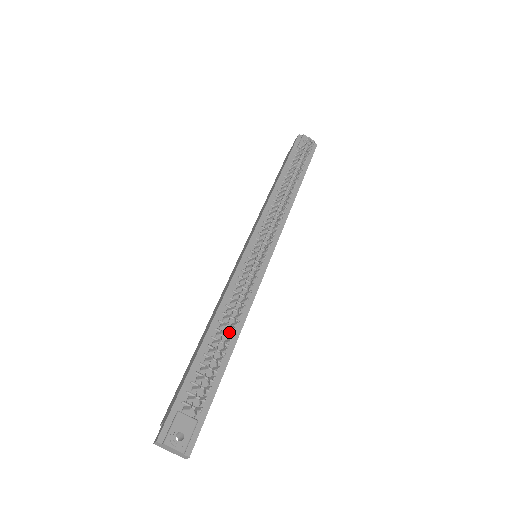
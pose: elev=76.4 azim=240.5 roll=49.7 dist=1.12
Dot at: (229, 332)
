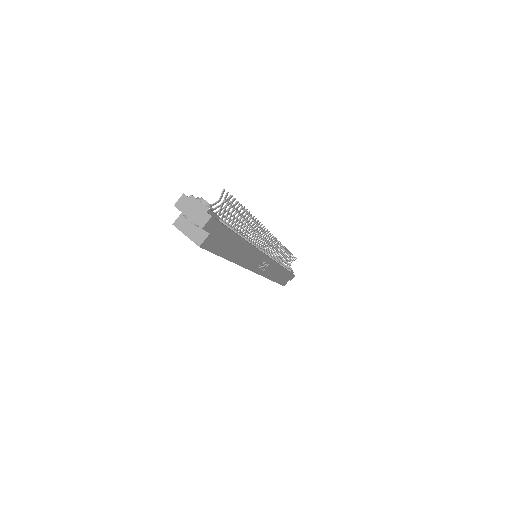
Dot at: (247, 220)
